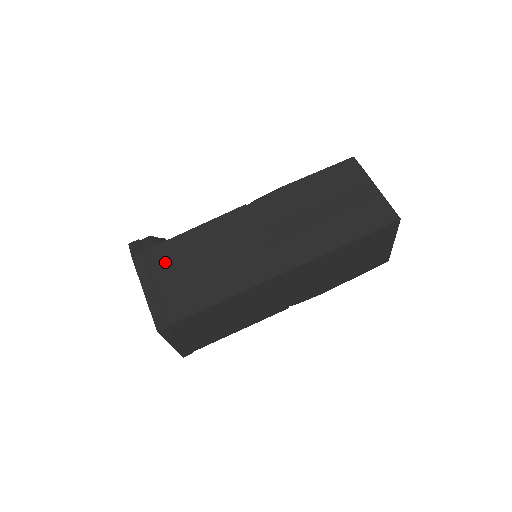
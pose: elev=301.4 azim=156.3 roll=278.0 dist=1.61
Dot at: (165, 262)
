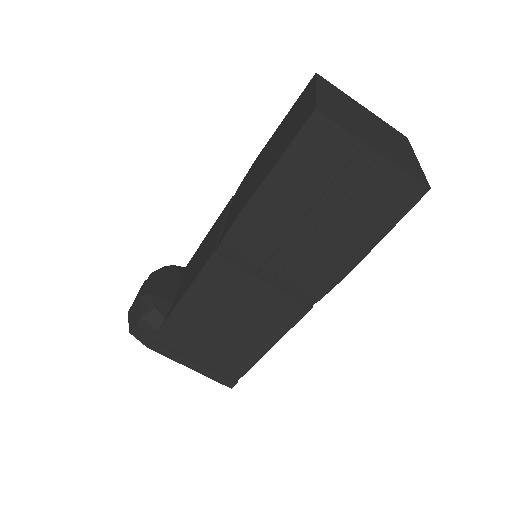
Dot at: (184, 340)
